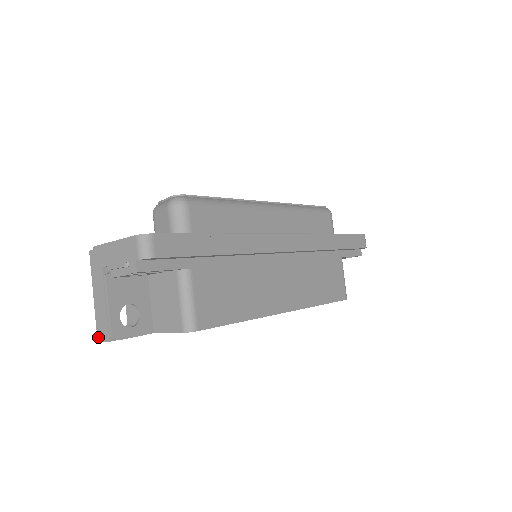
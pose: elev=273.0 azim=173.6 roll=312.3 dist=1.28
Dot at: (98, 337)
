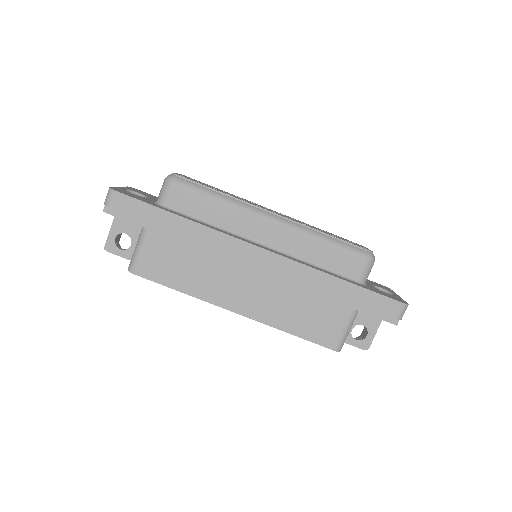
Dot at: occluded
